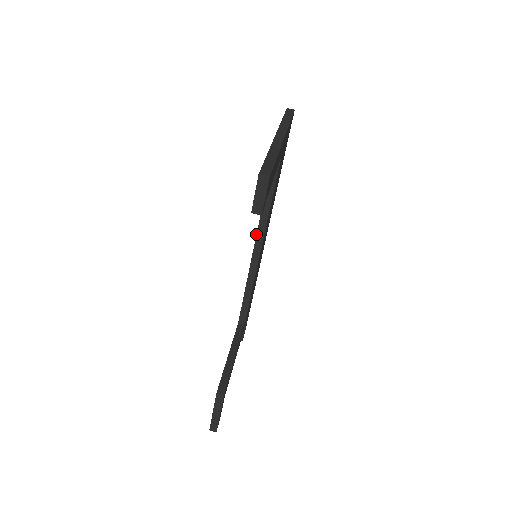
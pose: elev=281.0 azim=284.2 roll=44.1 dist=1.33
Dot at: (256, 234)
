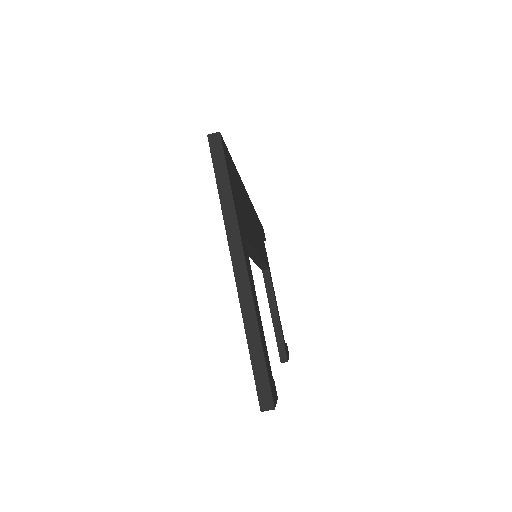
Dot at: occluded
